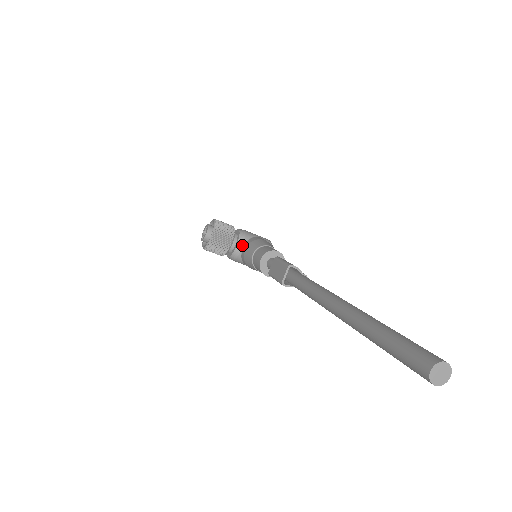
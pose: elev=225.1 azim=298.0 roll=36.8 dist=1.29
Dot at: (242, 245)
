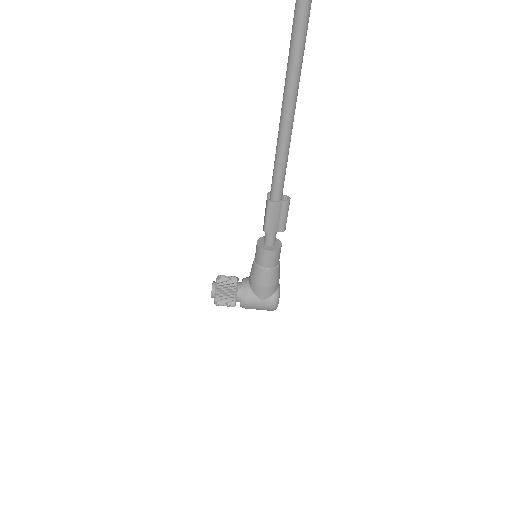
Dot at: (247, 279)
